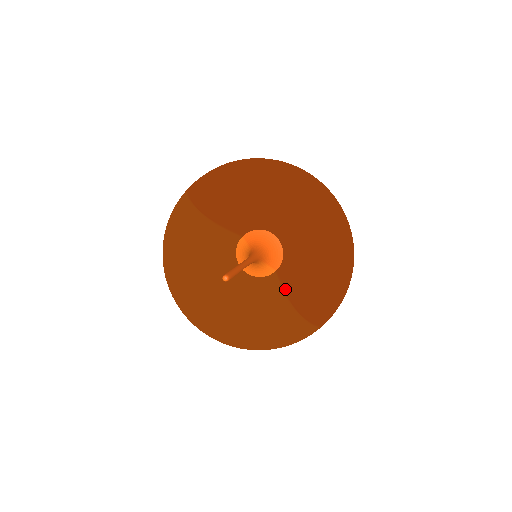
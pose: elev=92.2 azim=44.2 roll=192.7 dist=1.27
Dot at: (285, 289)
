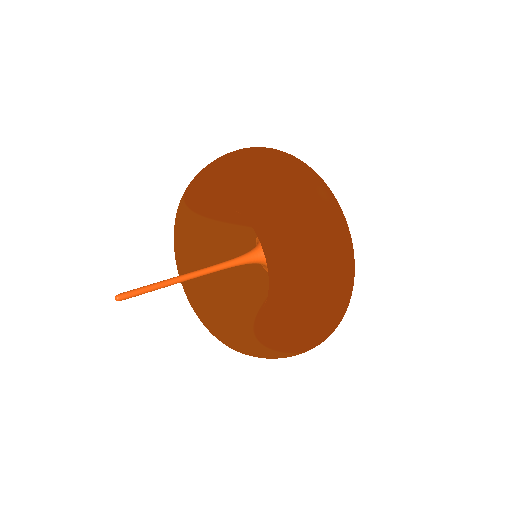
Dot at: (264, 302)
